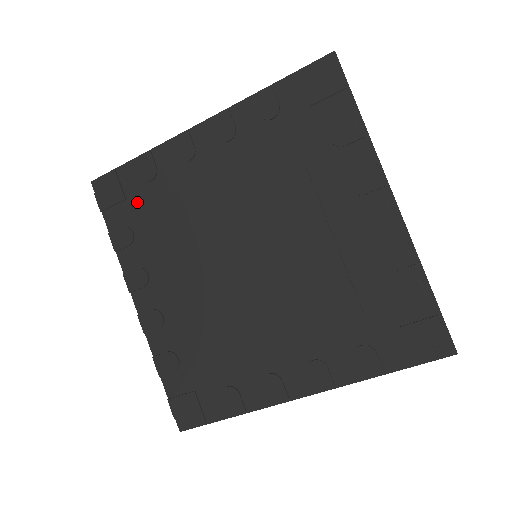
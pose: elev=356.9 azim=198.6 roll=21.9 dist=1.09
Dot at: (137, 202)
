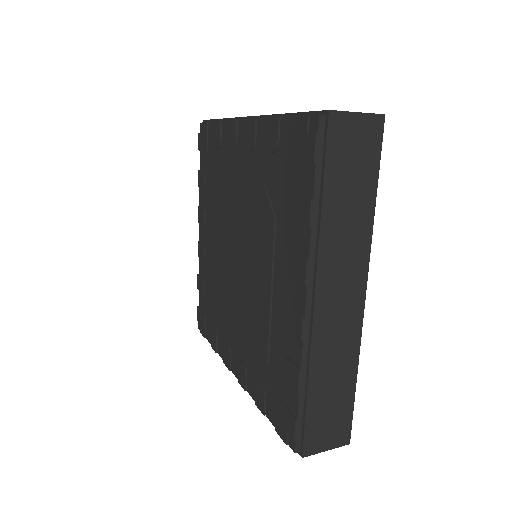
Dot at: (211, 159)
